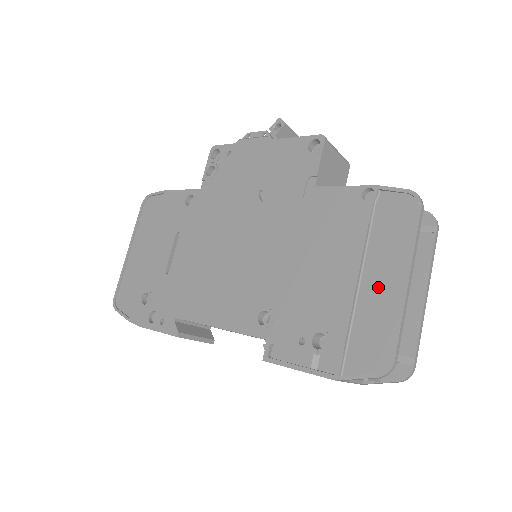
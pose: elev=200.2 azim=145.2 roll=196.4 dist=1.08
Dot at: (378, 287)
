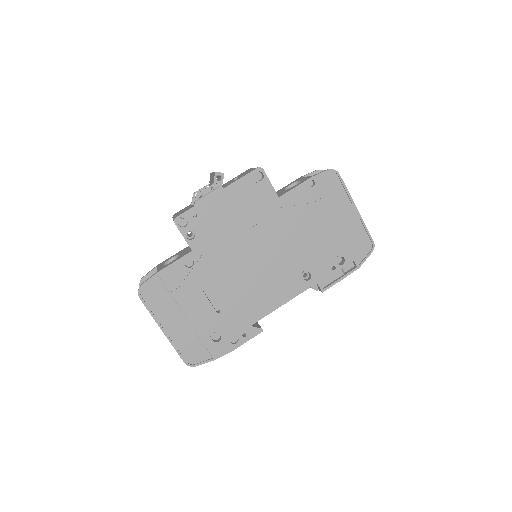
Dot at: (346, 220)
